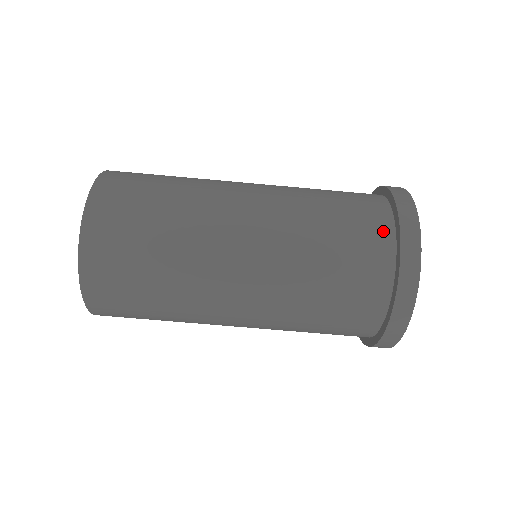
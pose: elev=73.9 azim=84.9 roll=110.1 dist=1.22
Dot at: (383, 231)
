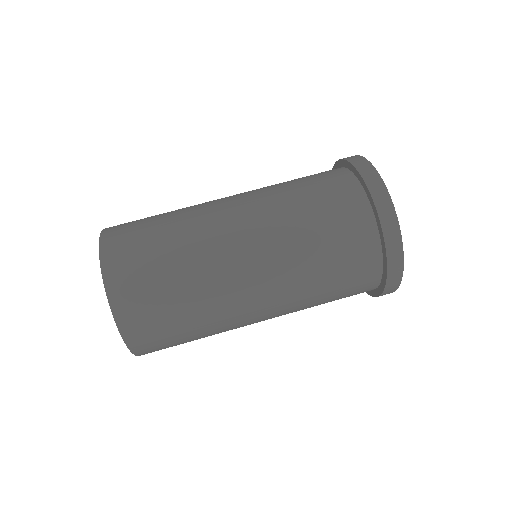
Dot at: (347, 181)
